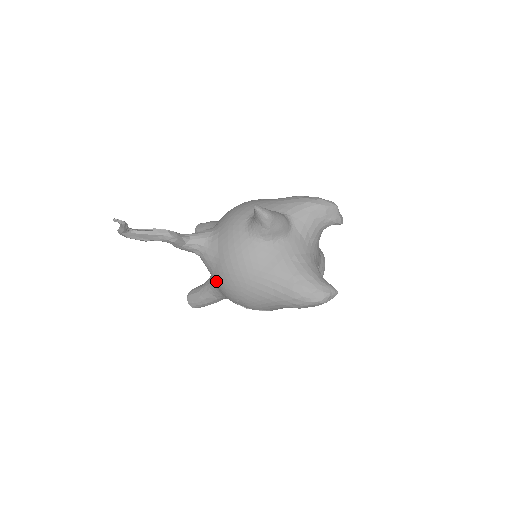
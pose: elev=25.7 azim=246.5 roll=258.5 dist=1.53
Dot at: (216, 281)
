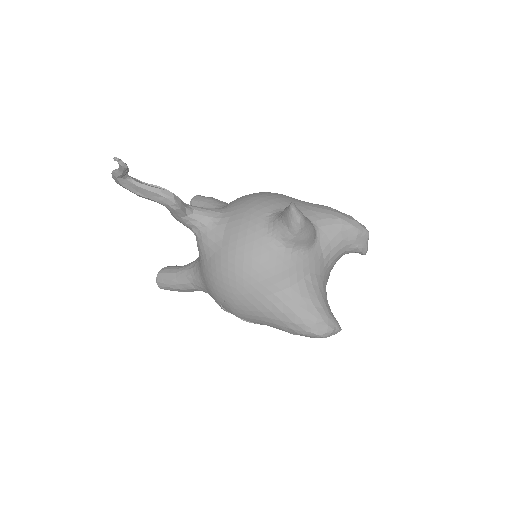
Dot at: (206, 271)
